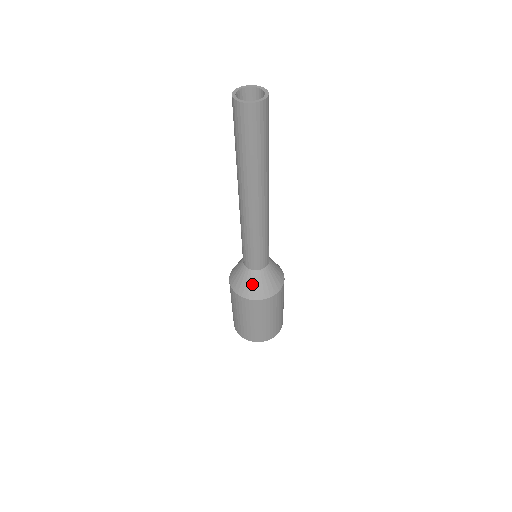
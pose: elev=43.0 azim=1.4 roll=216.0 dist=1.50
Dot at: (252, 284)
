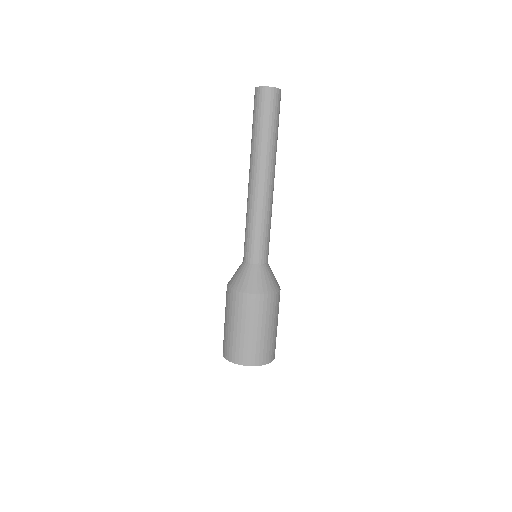
Dot at: (237, 274)
